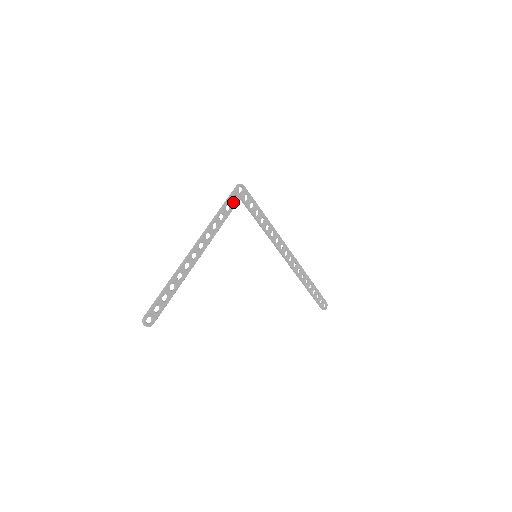
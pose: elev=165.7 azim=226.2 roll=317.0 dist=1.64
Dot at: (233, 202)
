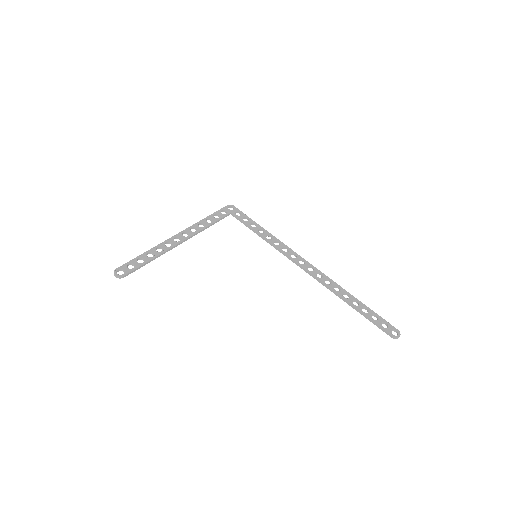
Dot at: (222, 214)
